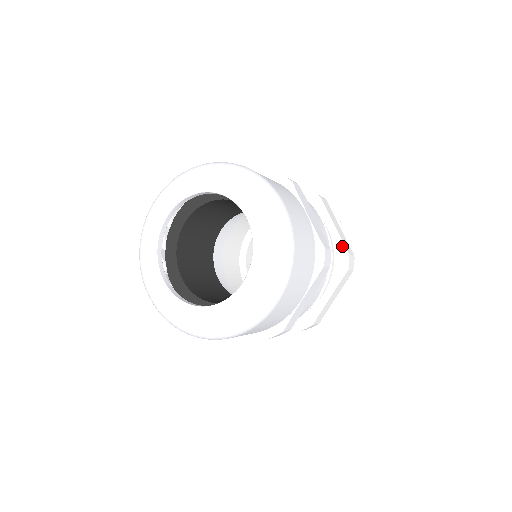
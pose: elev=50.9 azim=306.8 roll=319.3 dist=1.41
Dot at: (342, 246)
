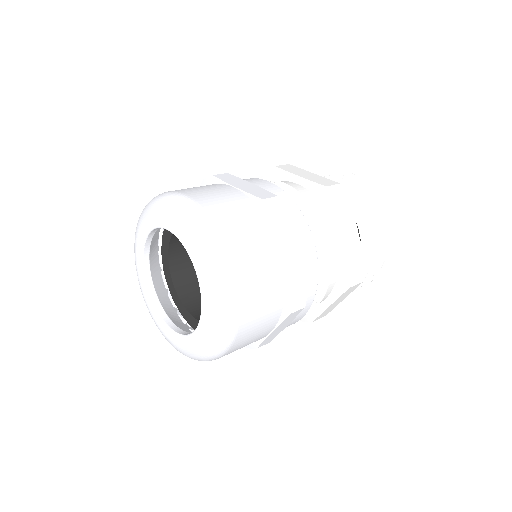
Dot at: (348, 262)
